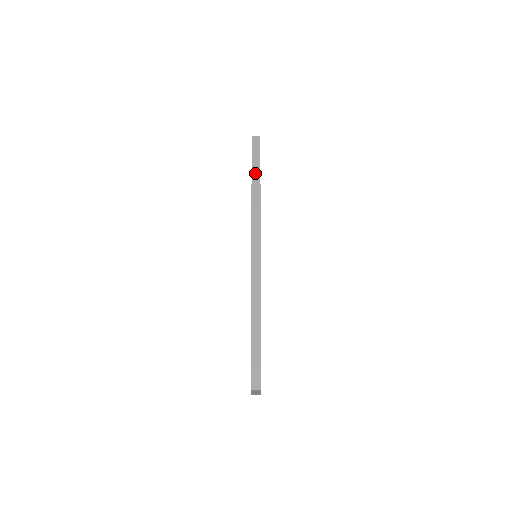
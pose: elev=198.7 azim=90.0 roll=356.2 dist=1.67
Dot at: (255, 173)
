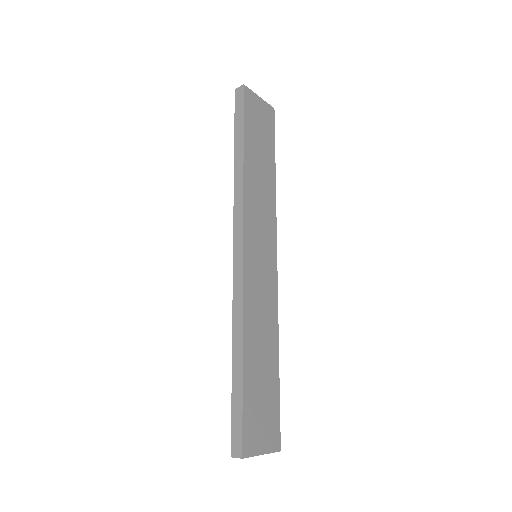
Dot at: (238, 141)
